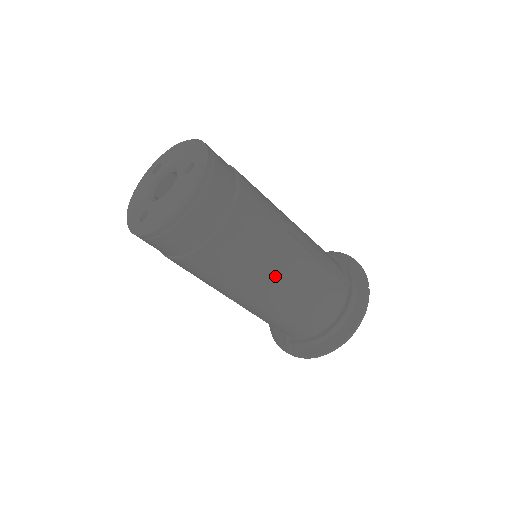
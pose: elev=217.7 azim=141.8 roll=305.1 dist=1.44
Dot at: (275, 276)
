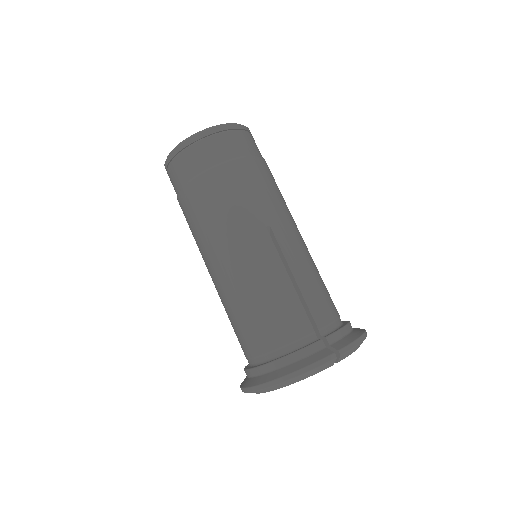
Dot at: occluded
